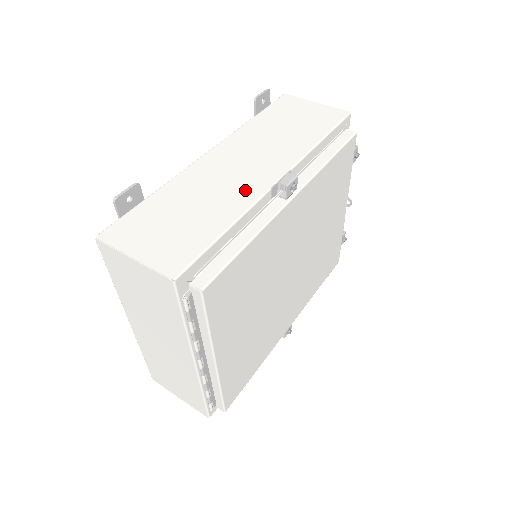
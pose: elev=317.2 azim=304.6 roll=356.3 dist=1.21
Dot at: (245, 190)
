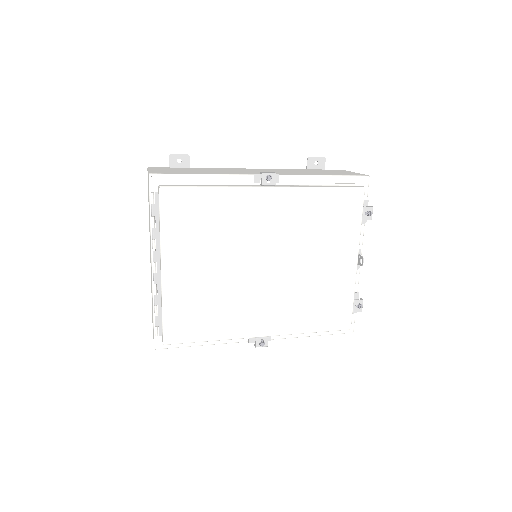
Dot at: (240, 173)
